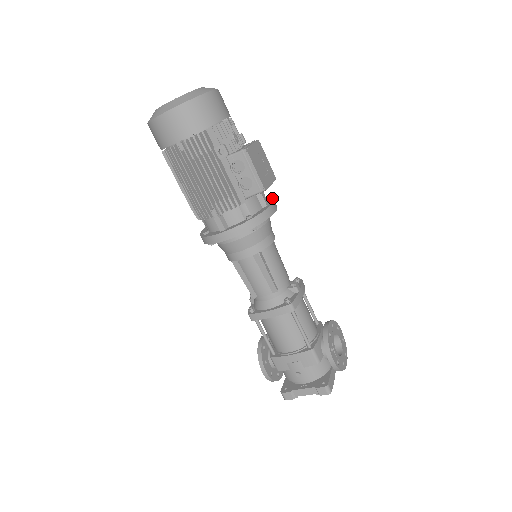
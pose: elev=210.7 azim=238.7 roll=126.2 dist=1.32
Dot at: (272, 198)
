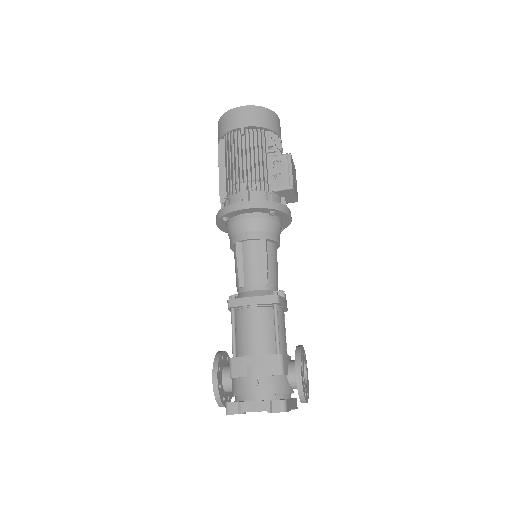
Dot at: occluded
